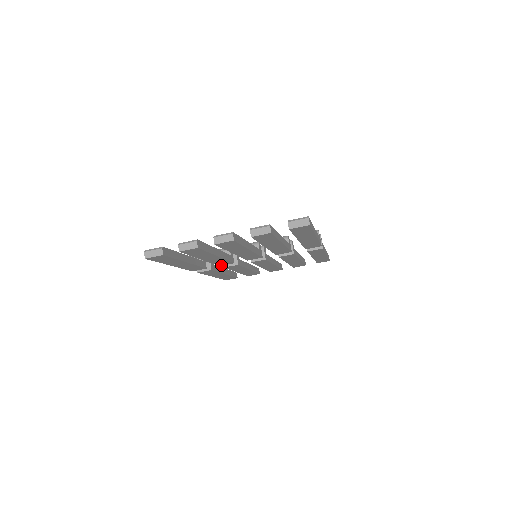
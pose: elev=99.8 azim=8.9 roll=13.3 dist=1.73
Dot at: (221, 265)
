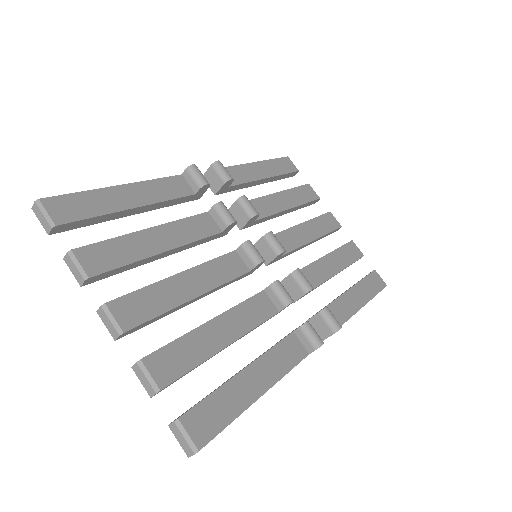
Dot at: occluded
